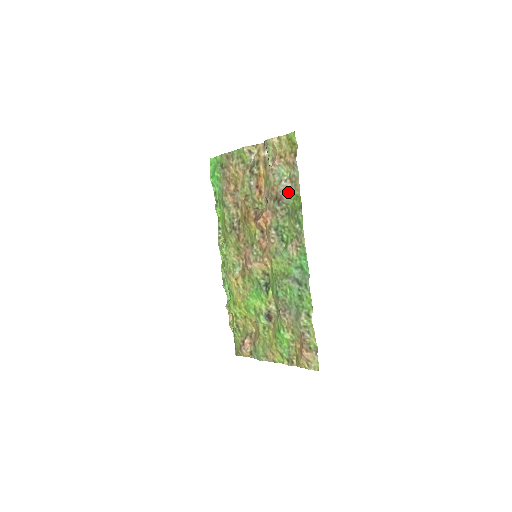
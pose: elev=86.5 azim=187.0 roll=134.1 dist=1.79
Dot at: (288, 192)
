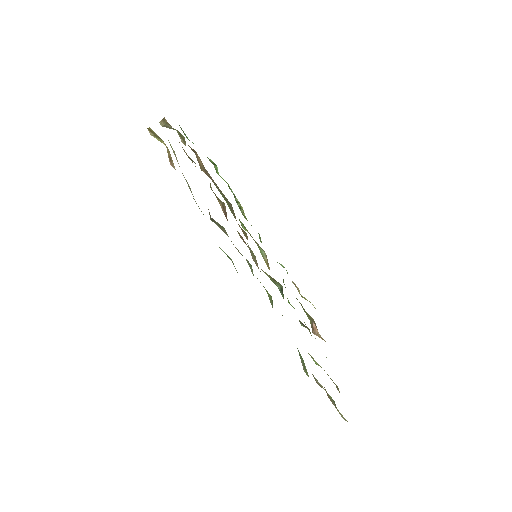
Dot at: occluded
